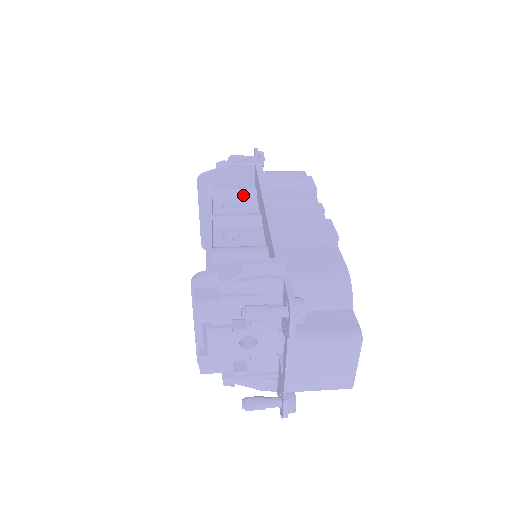
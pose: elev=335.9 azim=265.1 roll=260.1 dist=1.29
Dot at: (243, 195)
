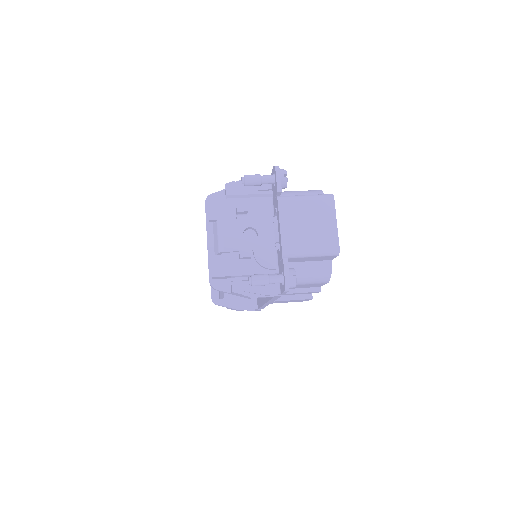
Dot at: occluded
